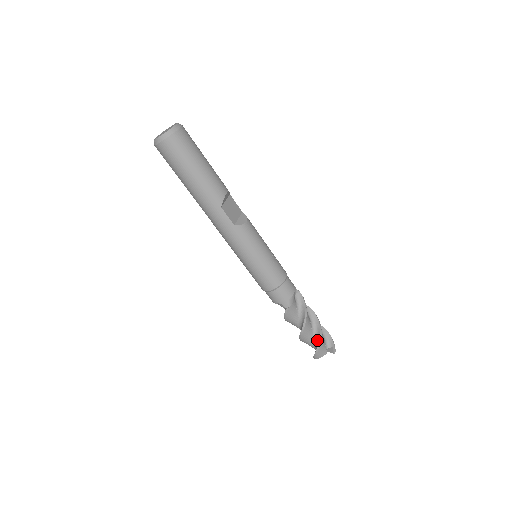
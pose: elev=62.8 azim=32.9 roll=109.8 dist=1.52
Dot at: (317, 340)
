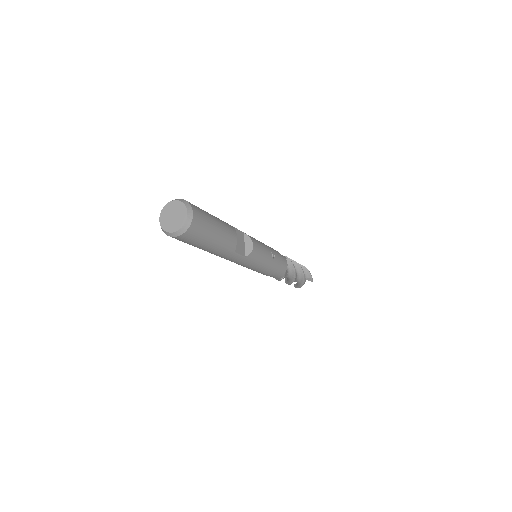
Dot at: (301, 281)
